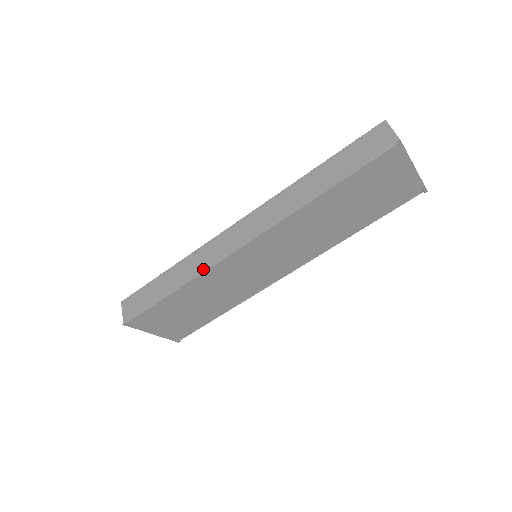
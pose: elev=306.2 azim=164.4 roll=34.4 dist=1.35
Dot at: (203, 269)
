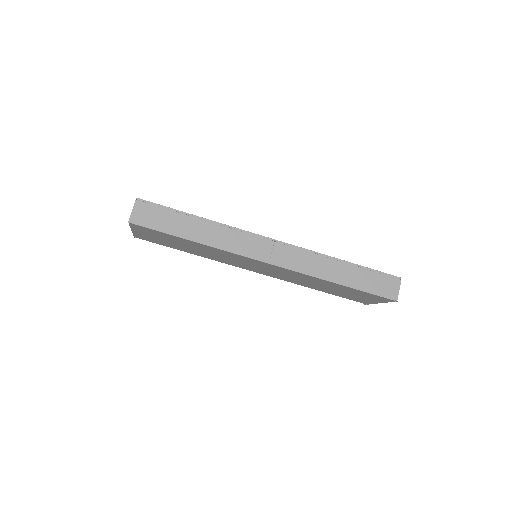
Dot at: (227, 249)
